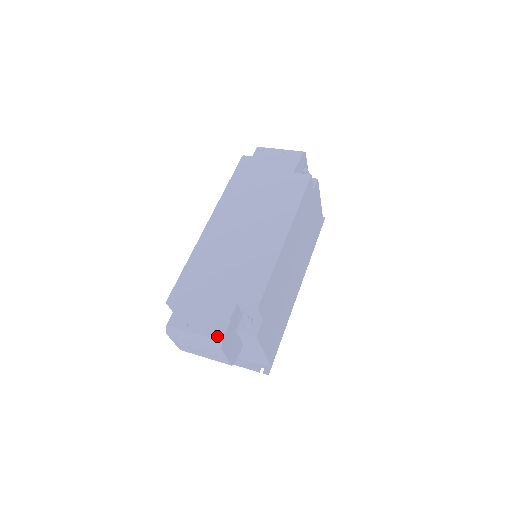
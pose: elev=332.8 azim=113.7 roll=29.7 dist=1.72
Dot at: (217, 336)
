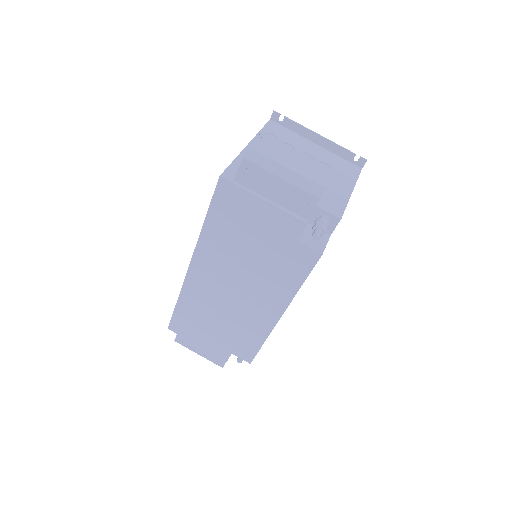
Dot at: (218, 364)
